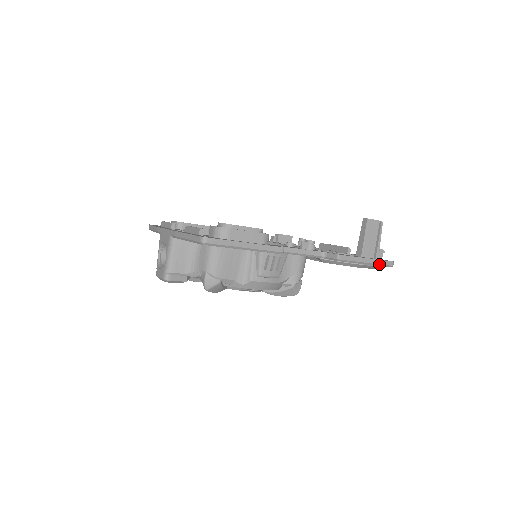
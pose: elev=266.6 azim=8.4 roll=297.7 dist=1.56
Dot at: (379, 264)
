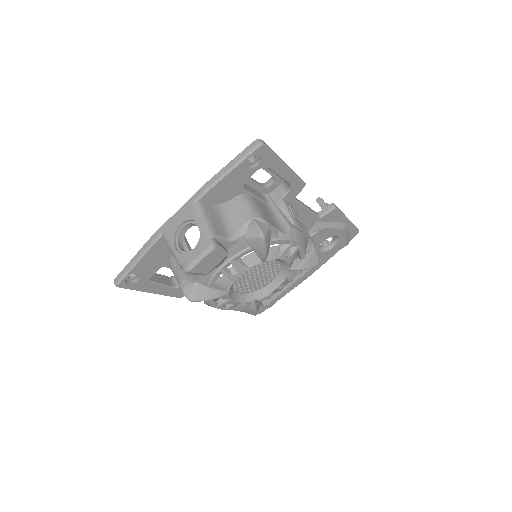
Dot at: (353, 224)
